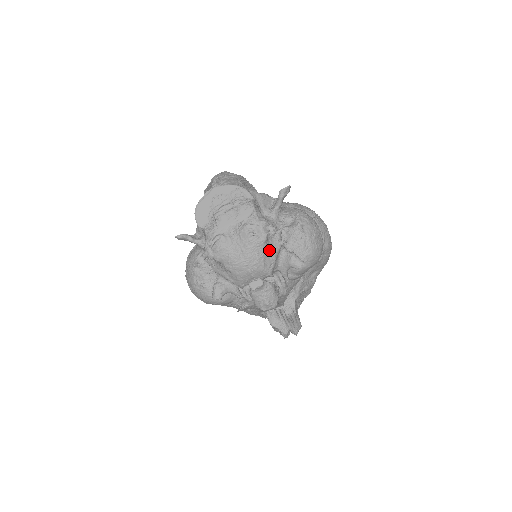
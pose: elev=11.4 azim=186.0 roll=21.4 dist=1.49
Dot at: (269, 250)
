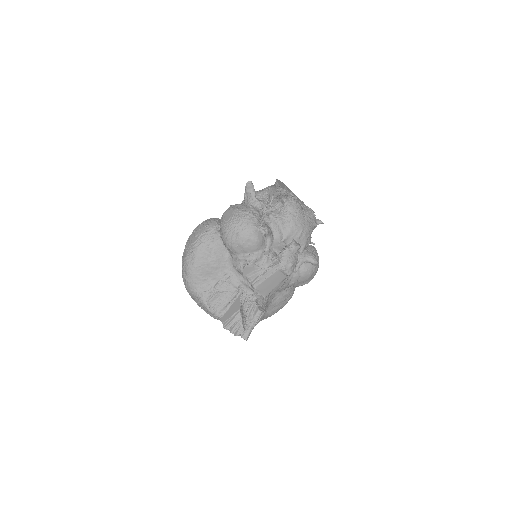
Dot at: occluded
